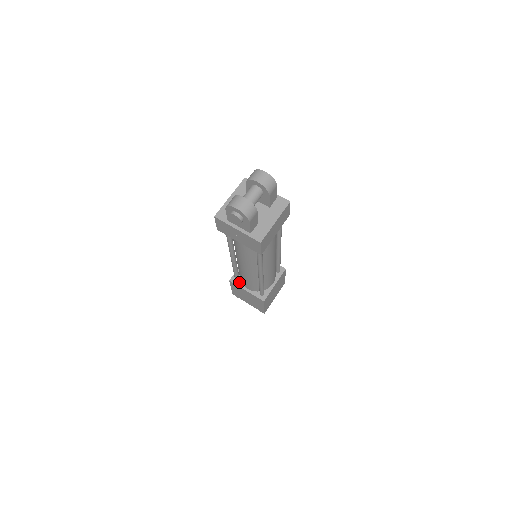
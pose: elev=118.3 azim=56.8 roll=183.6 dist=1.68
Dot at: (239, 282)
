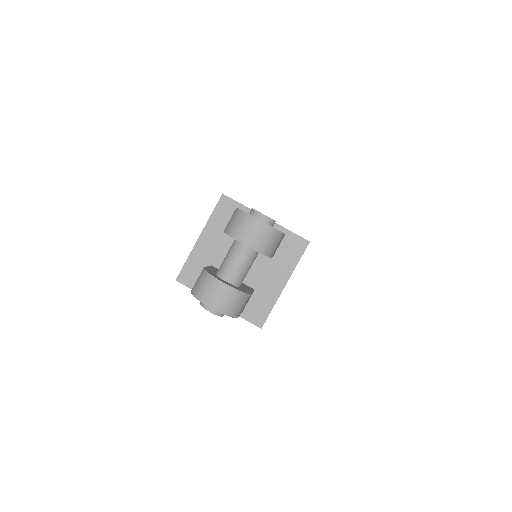
Dot at: occluded
